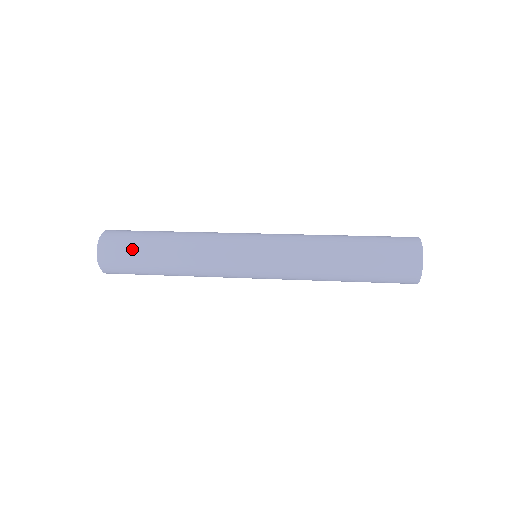
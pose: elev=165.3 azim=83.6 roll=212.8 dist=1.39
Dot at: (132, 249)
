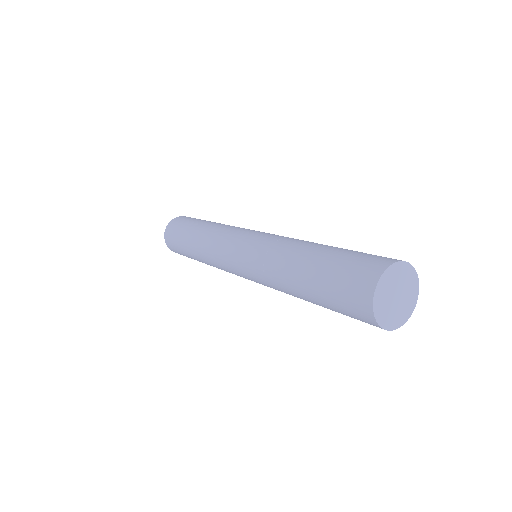
Dot at: (179, 248)
